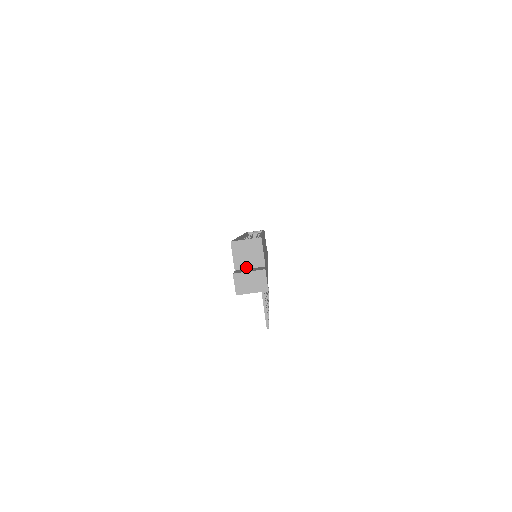
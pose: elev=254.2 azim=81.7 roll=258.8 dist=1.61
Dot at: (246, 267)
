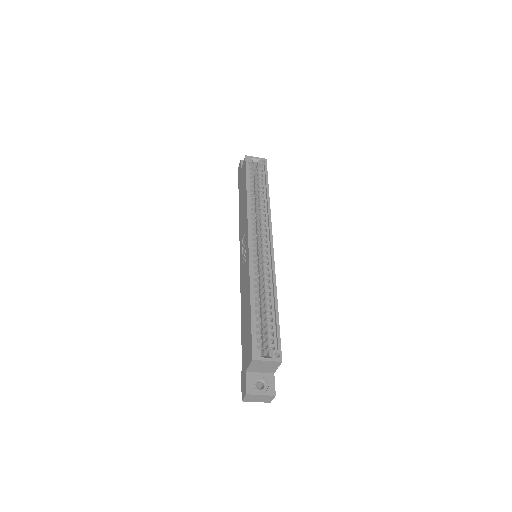
Dot at: (257, 371)
